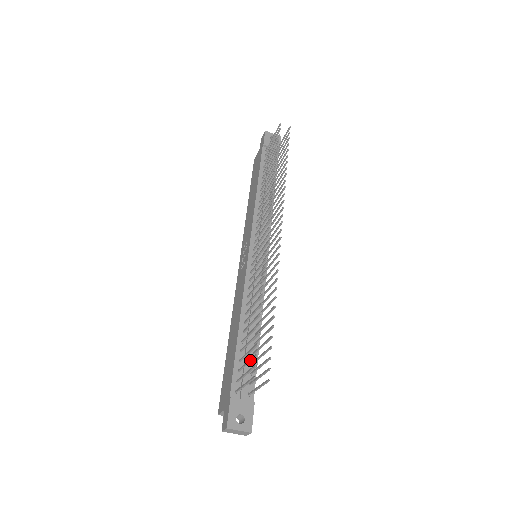
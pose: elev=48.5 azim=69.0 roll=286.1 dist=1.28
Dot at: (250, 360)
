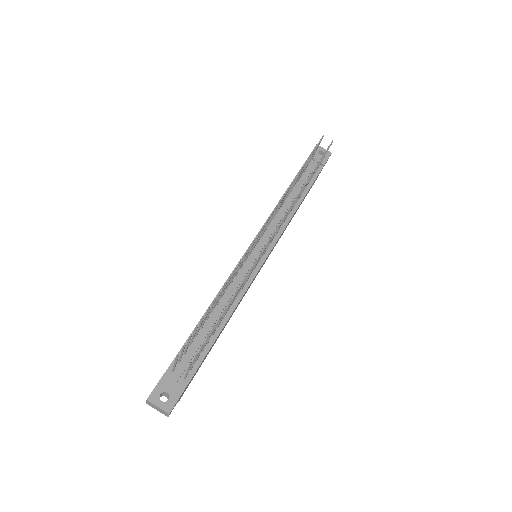
Dot at: (188, 341)
